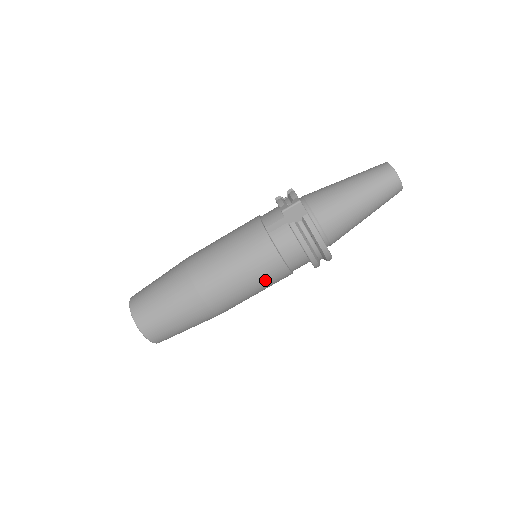
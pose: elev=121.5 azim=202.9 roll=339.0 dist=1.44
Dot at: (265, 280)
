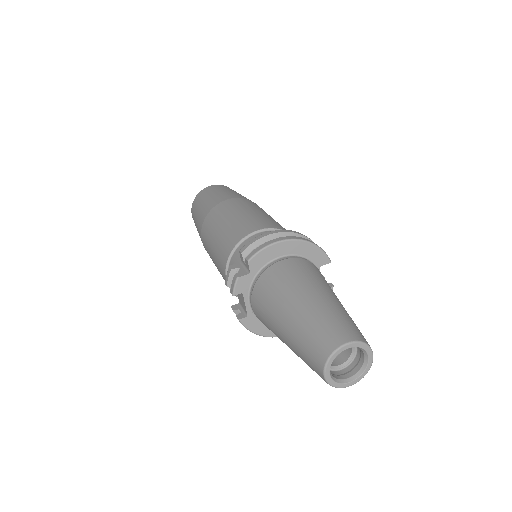
Dot at: occluded
